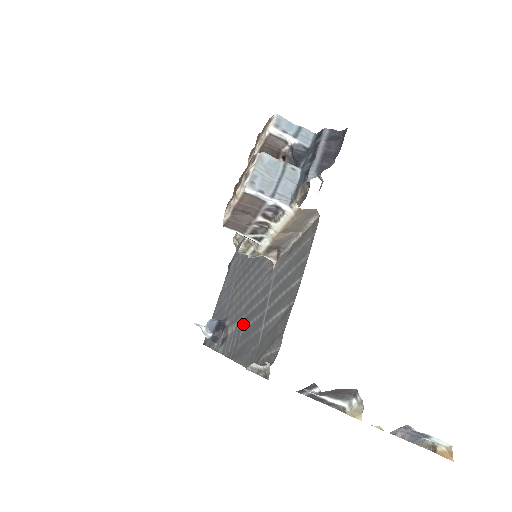
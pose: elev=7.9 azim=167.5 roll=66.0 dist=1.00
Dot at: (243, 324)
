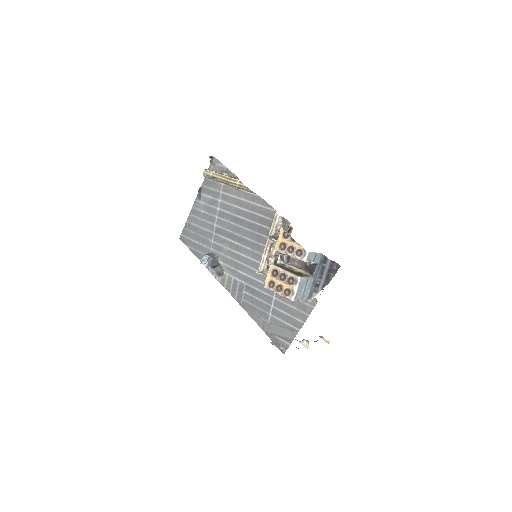
Dot at: (246, 288)
